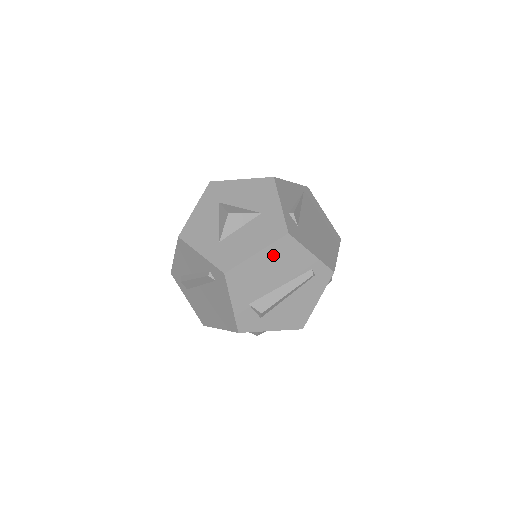
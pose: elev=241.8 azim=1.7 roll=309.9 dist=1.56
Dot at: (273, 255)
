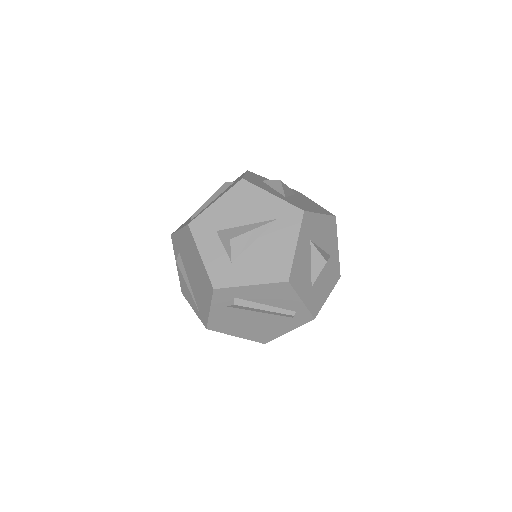
Dot at: occluded
